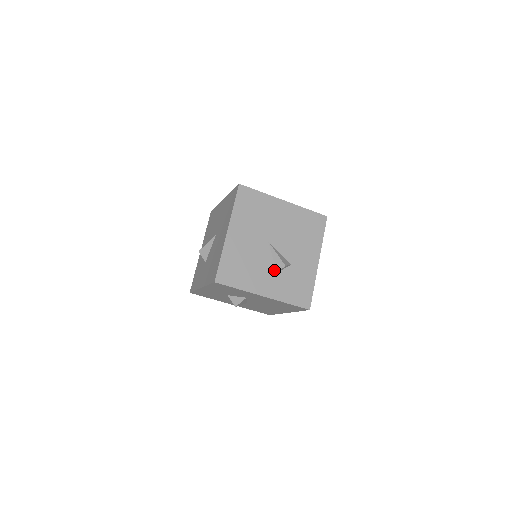
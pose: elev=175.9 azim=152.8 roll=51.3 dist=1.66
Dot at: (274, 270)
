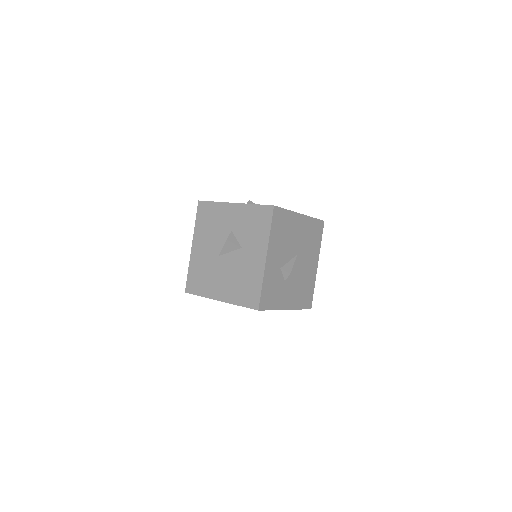
Dot at: (282, 265)
